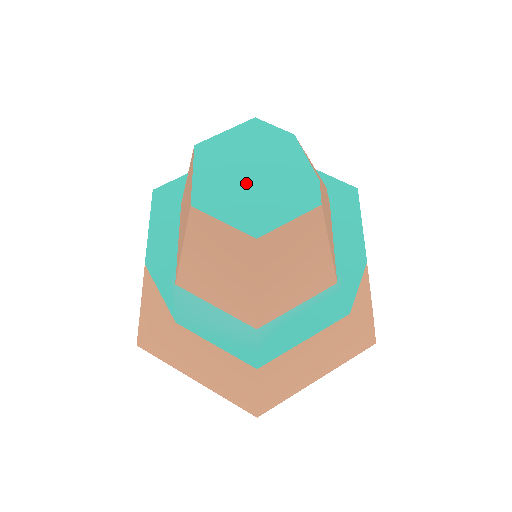
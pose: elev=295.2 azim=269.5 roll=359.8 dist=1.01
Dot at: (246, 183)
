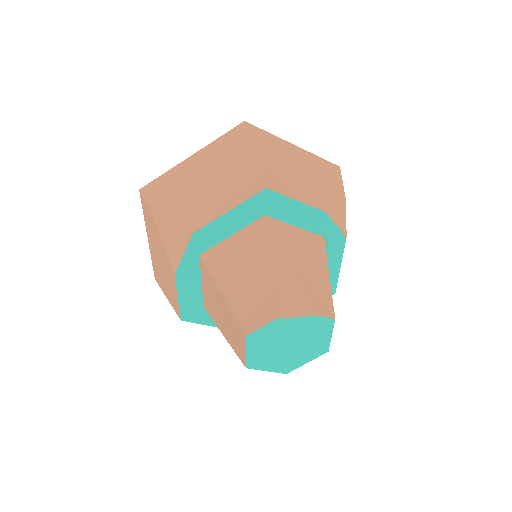
Dot at: (292, 350)
